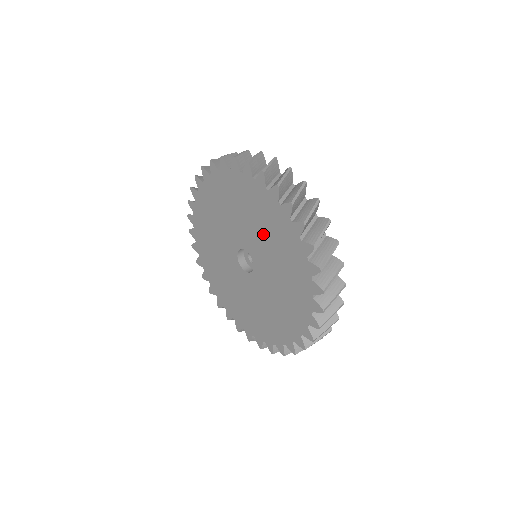
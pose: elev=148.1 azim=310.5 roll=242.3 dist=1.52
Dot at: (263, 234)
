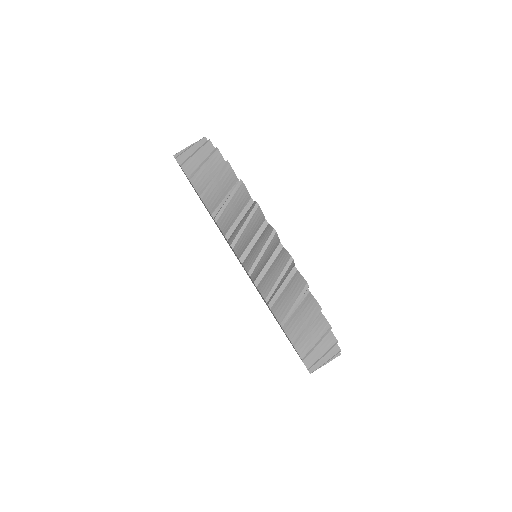
Dot at: occluded
